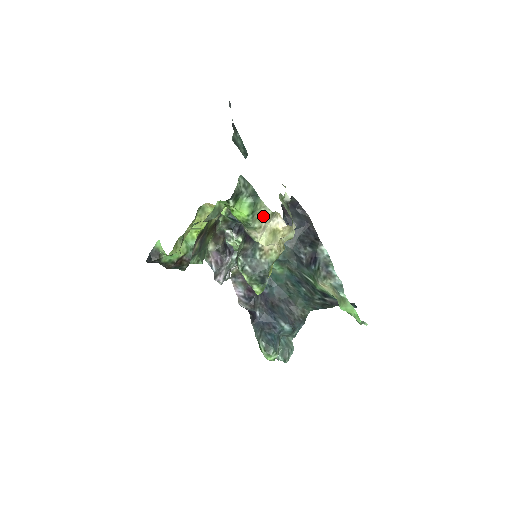
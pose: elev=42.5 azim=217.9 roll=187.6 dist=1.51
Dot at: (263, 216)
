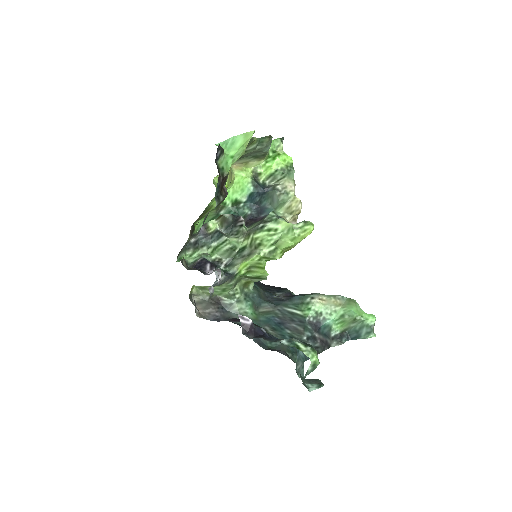
Dot at: occluded
